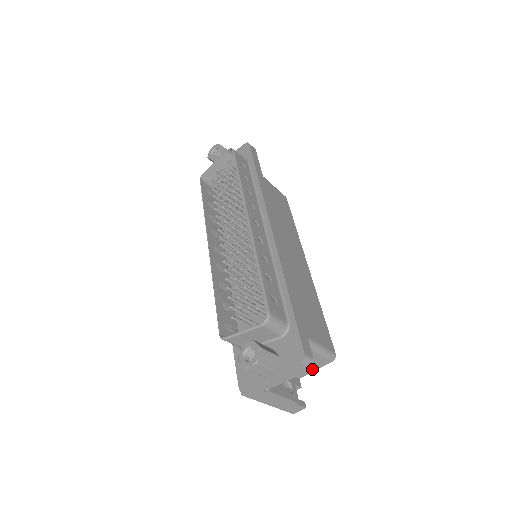
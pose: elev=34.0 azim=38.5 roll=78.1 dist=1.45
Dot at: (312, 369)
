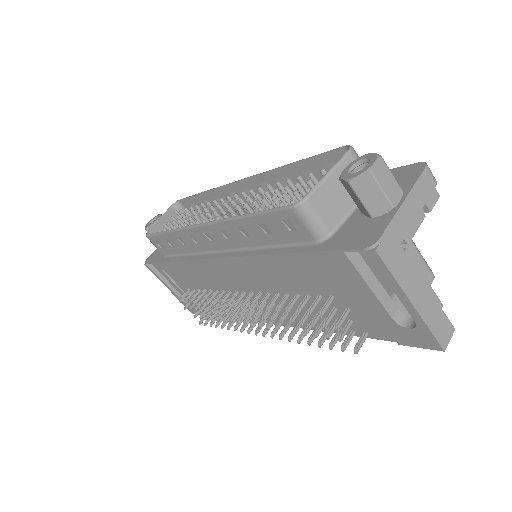
Dot at: occluded
